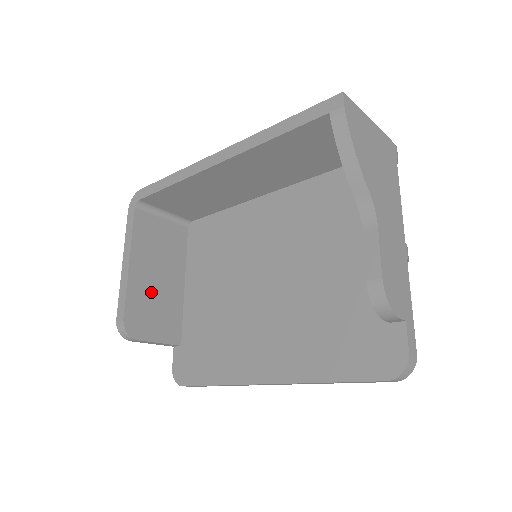
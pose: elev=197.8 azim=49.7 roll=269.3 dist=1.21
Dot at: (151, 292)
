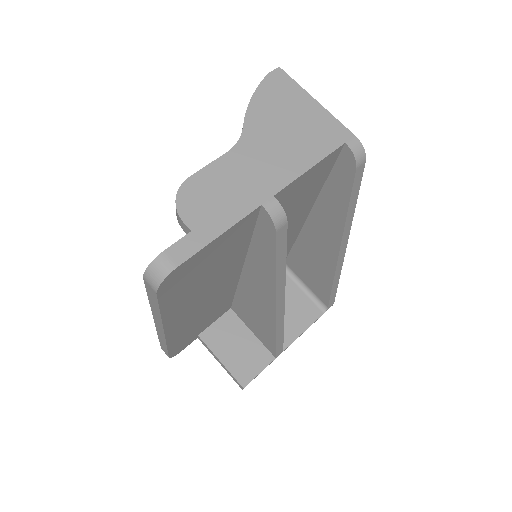
Dot at: occluded
